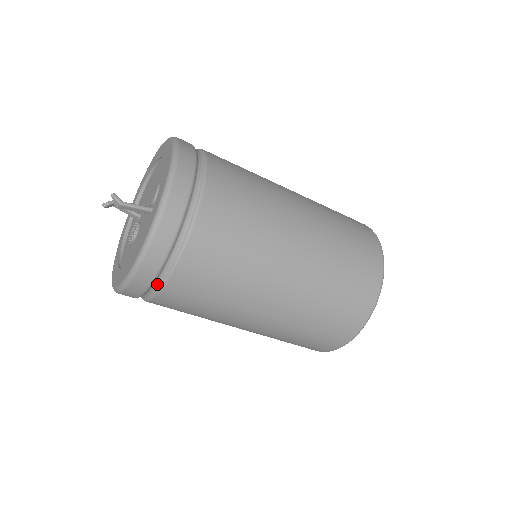
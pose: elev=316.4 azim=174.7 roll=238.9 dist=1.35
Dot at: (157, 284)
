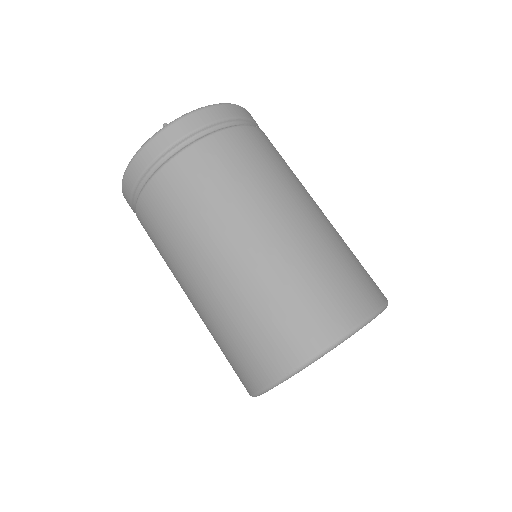
Dot at: (136, 200)
